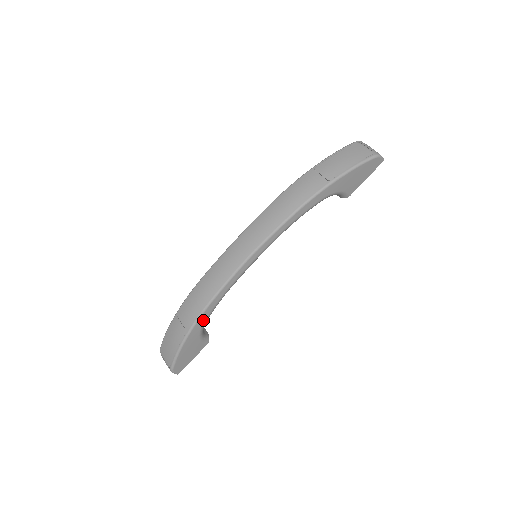
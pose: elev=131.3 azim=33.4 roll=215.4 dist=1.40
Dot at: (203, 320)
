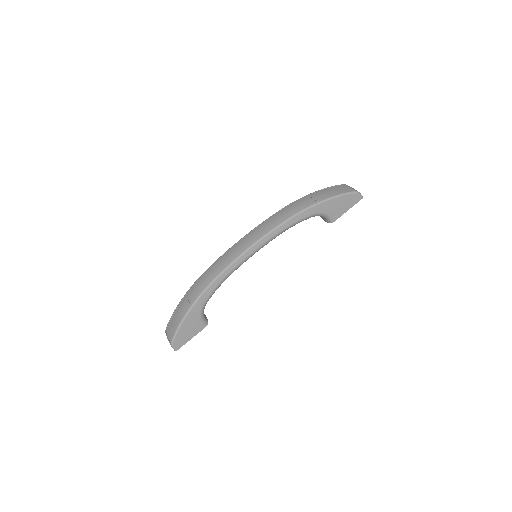
Dot at: (205, 297)
